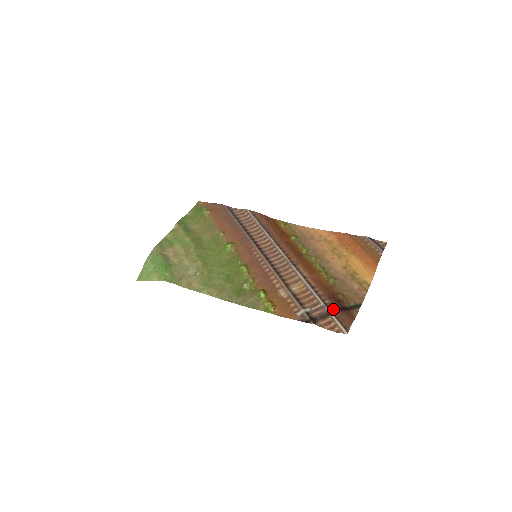
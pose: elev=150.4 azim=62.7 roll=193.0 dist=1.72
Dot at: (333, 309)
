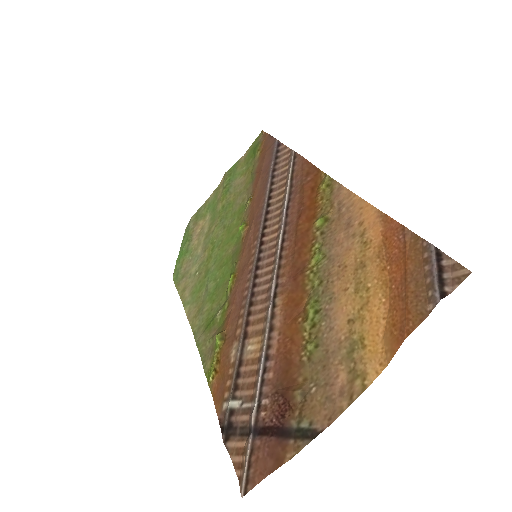
Dot at: (261, 425)
